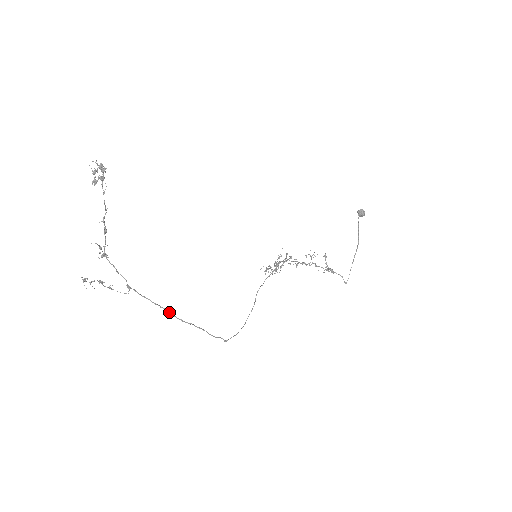
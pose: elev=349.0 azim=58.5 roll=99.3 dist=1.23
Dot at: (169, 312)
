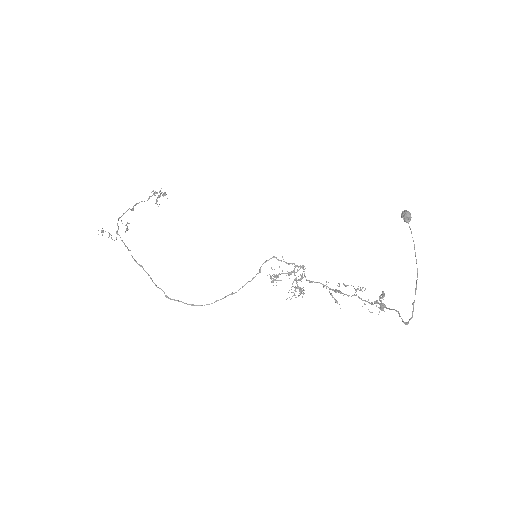
Dot at: occluded
